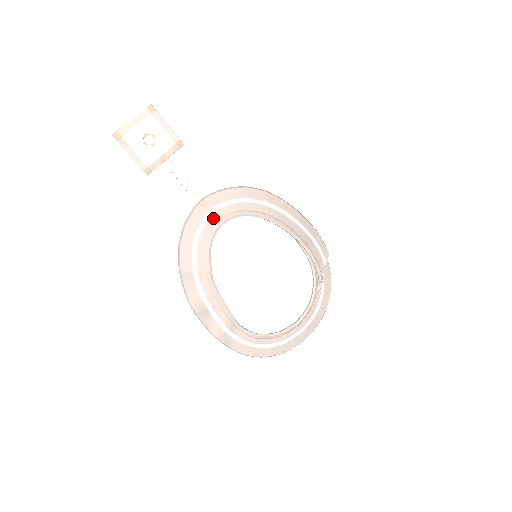
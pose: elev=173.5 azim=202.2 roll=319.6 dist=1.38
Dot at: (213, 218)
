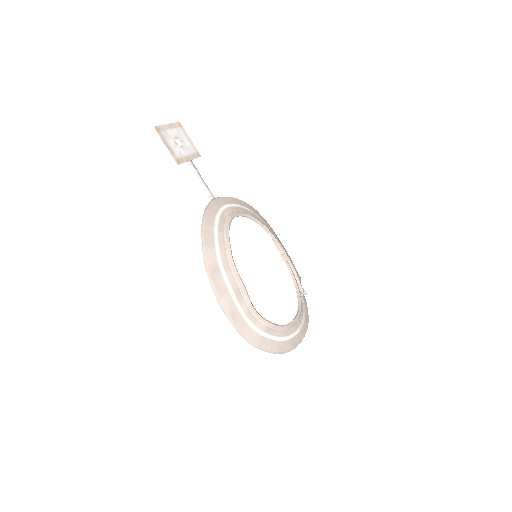
Dot at: (227, 211)
